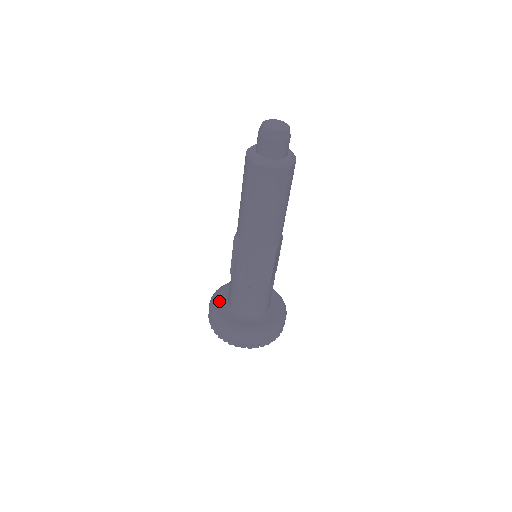
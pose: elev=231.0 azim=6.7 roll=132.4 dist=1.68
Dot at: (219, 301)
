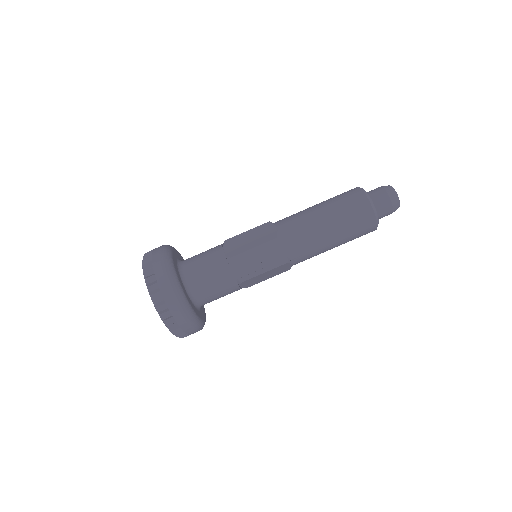
Dot at: (177, 270)
